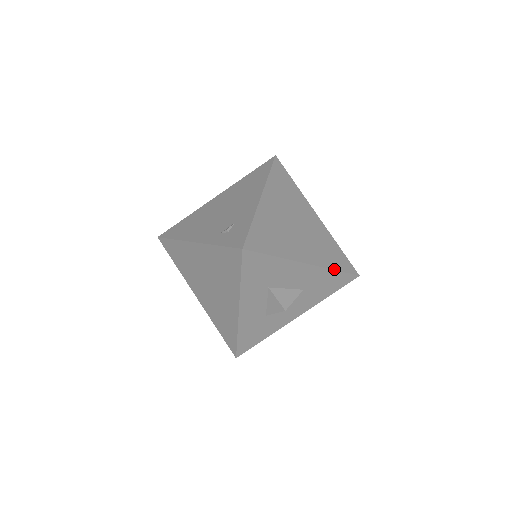
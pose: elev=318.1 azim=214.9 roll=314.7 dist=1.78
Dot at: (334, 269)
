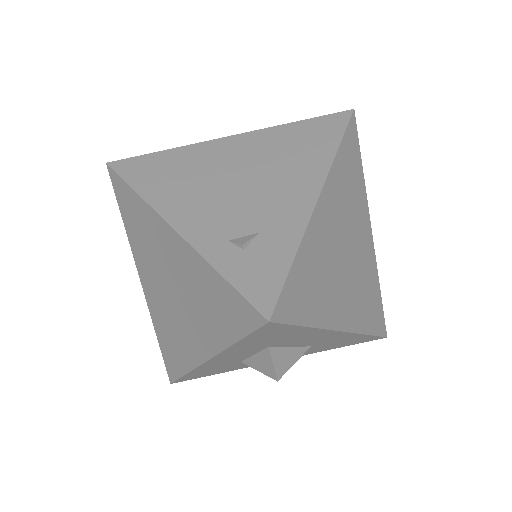
Dot at: (367, 333)
